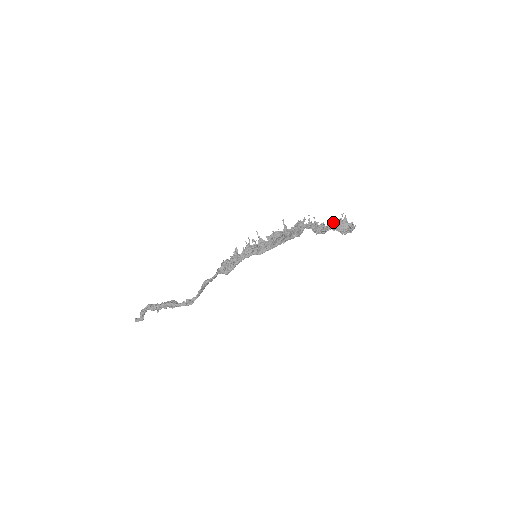
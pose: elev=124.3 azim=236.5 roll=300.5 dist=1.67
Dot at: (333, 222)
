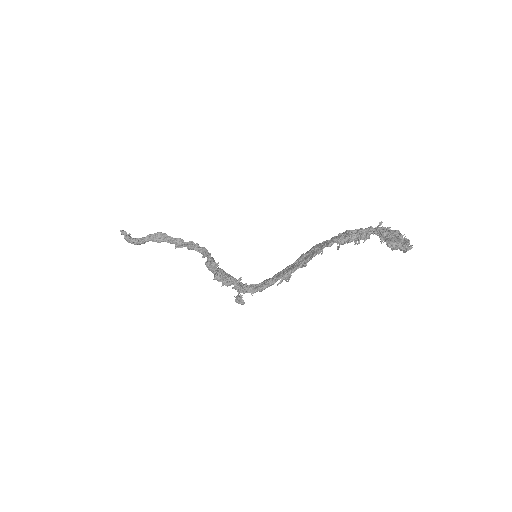
Dot at: (378, 234)
